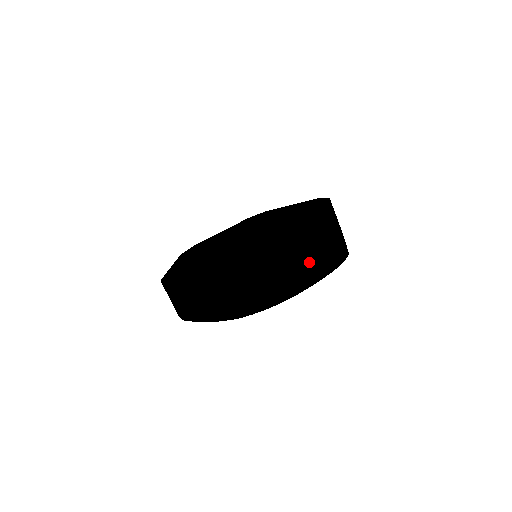
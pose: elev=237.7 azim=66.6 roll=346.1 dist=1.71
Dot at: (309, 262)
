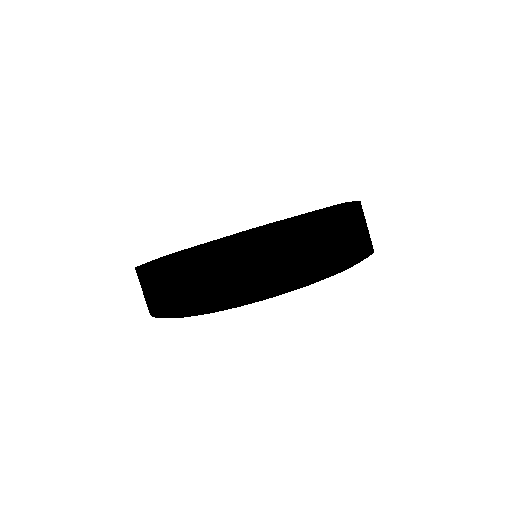
Dot at: (328, 245)
